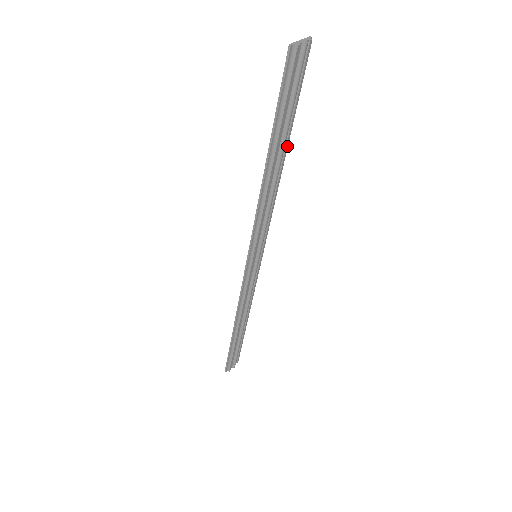
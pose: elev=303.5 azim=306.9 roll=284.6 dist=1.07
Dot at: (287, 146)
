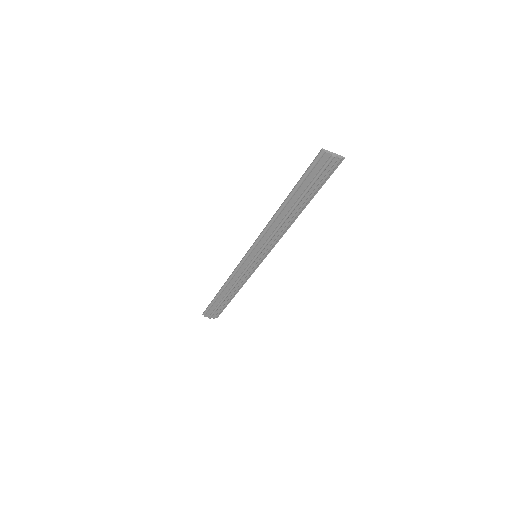
Dot at: (303, 206)
